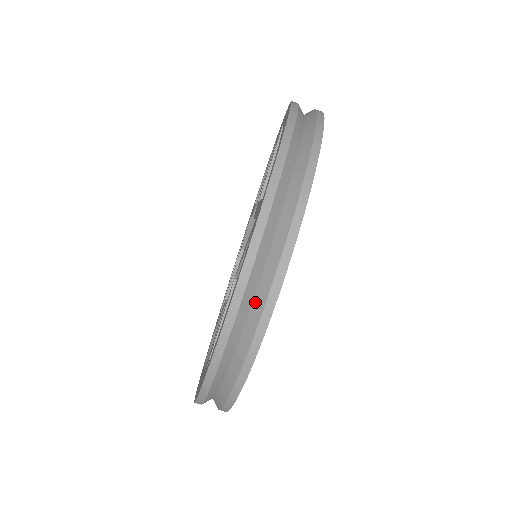
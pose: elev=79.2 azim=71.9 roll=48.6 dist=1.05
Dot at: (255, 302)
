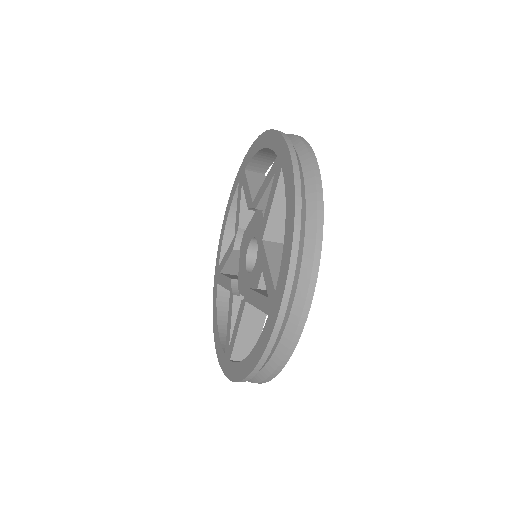
Dot at: (271, 360)
